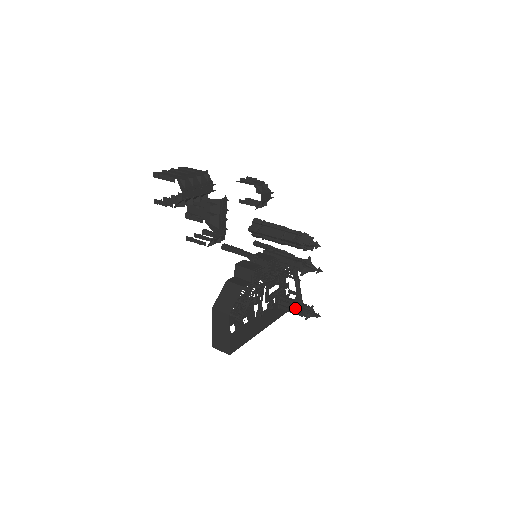
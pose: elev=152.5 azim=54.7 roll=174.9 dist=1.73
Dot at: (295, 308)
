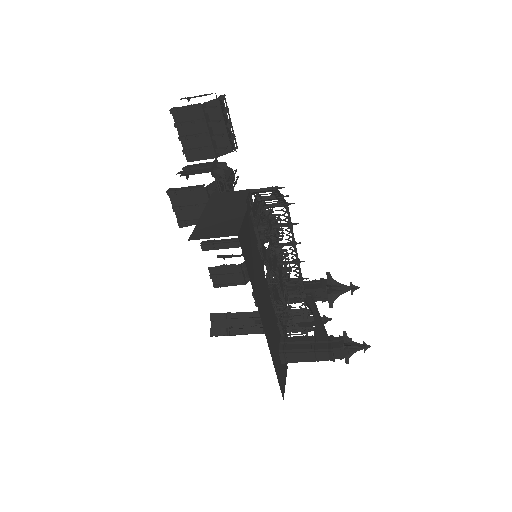
Dot at: (317, 340)
